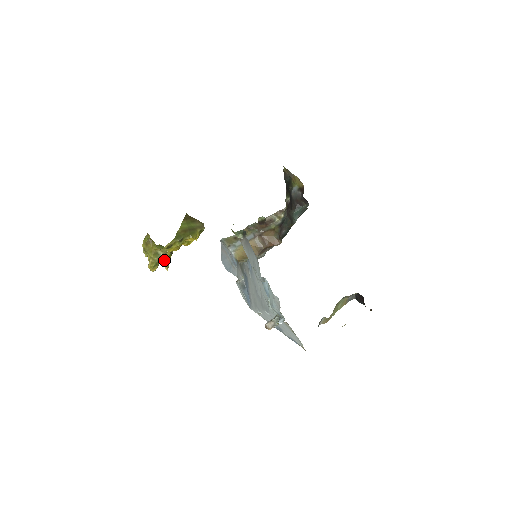
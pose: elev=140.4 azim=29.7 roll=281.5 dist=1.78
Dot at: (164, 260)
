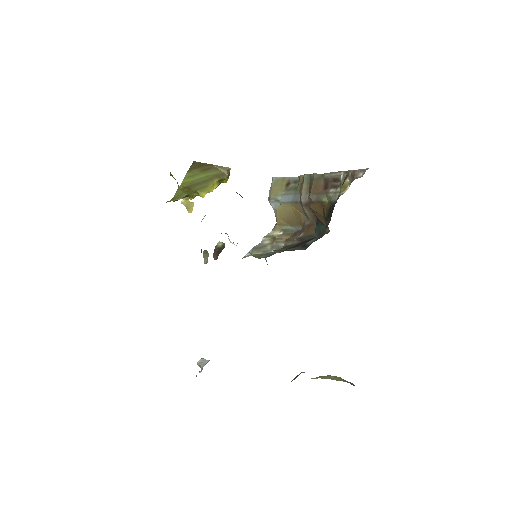
Dot at: occluded
